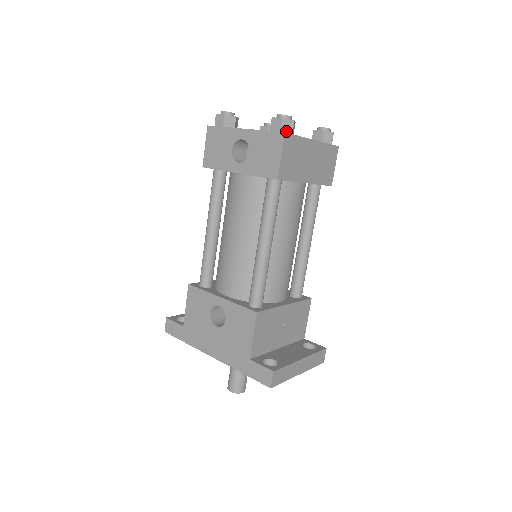
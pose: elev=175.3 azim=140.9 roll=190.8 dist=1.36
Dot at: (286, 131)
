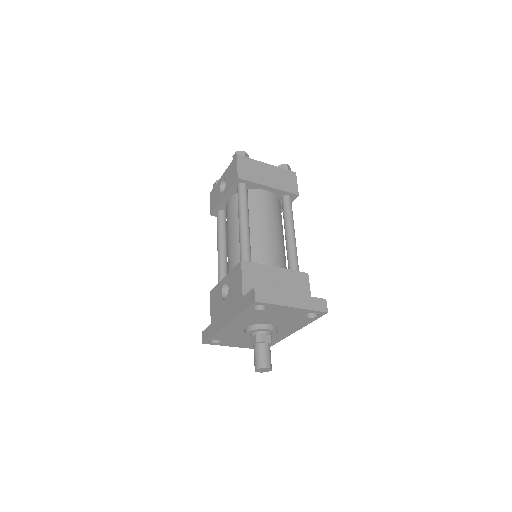
Dot at: occluded
